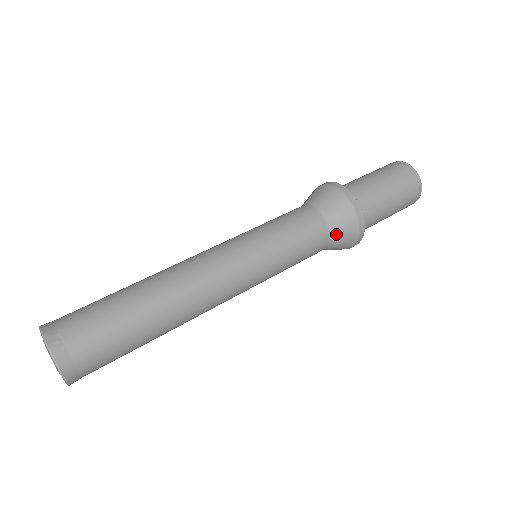
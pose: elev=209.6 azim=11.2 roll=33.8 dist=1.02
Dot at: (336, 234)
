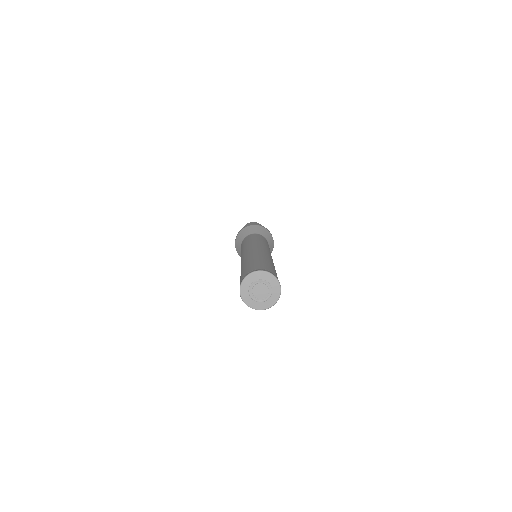
Dot at: (264, 235)
